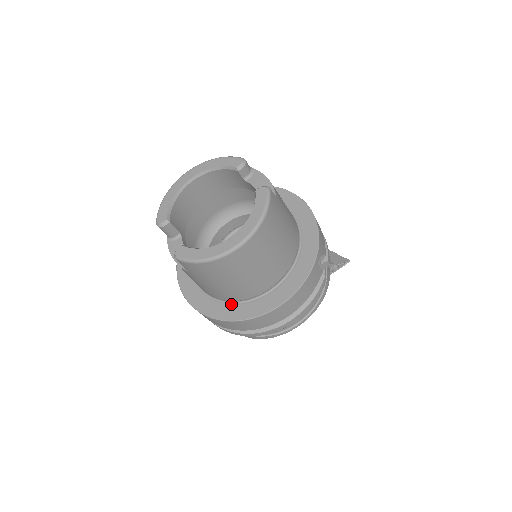
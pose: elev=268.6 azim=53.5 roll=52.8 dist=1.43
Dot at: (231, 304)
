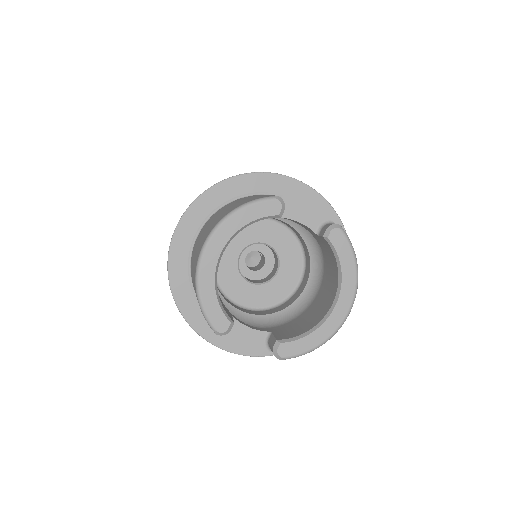
Dot at: occluded
